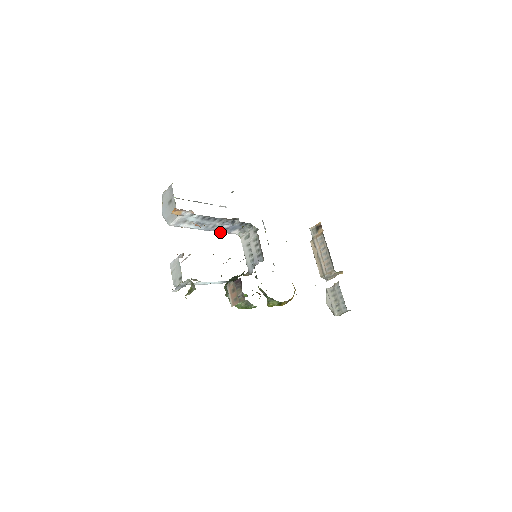
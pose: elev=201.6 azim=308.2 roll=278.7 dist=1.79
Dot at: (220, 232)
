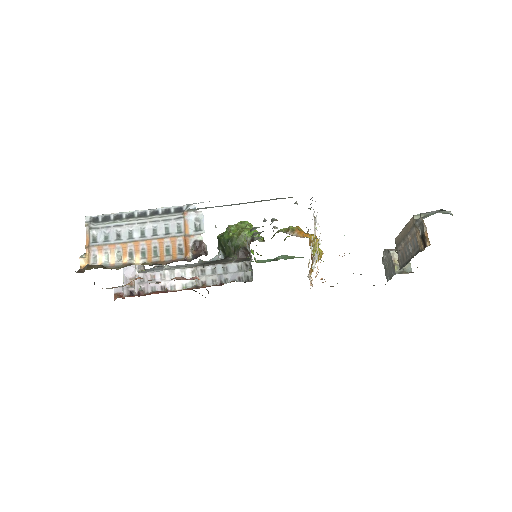
Dot at: occluded
